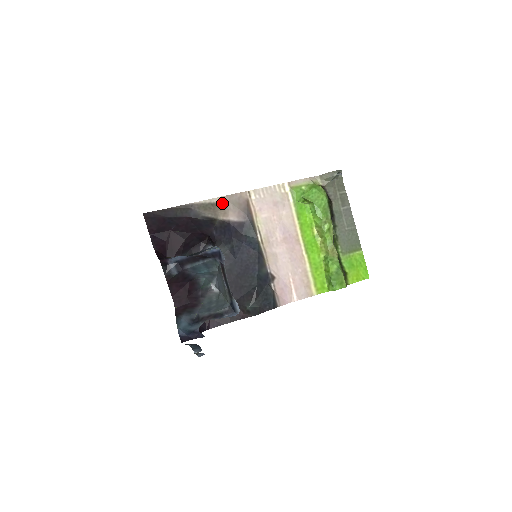
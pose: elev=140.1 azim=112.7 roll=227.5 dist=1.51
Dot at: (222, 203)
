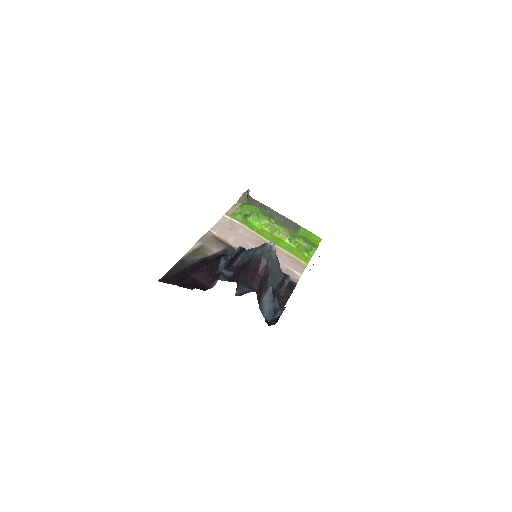
Dot at: (200, 246)
